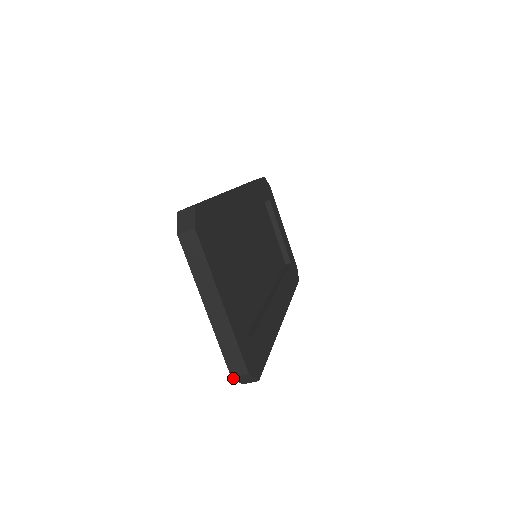
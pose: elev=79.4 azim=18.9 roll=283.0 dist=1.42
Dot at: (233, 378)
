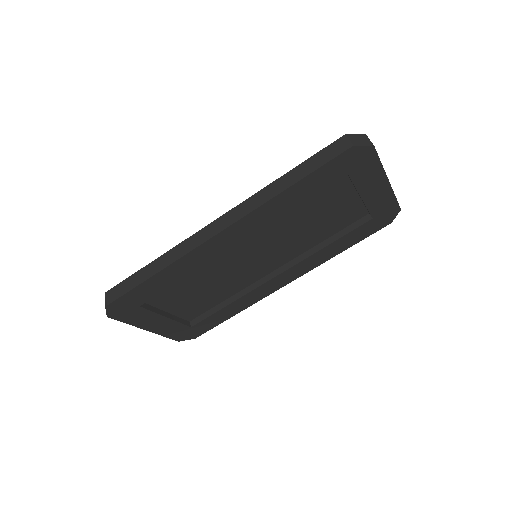
Dot at: occluded
